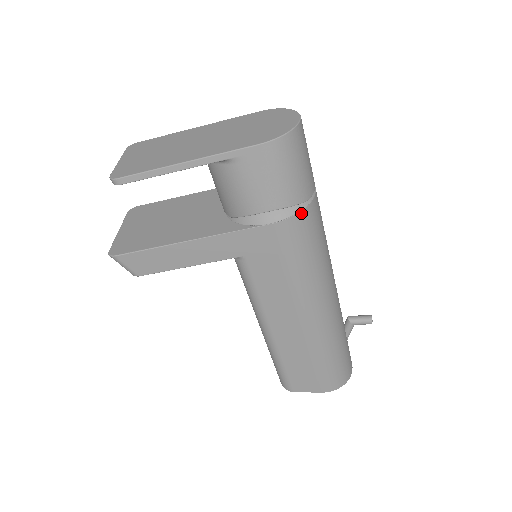
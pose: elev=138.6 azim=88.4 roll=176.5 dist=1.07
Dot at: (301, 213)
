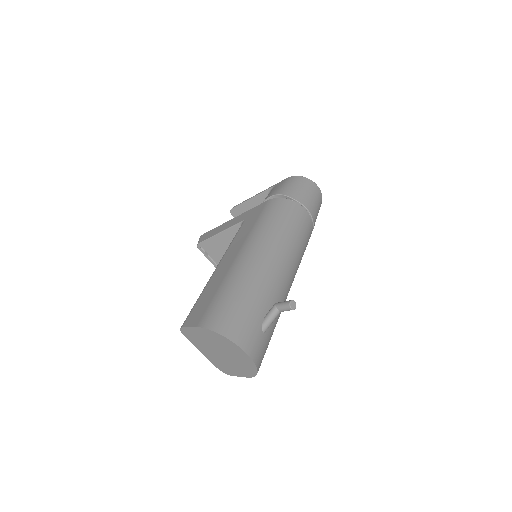
Dot at: (285, 199)
